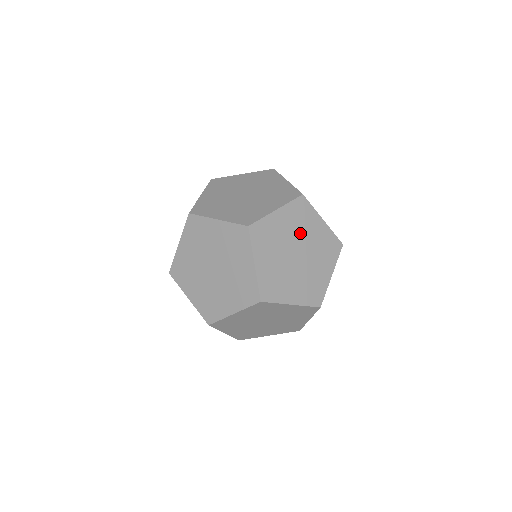
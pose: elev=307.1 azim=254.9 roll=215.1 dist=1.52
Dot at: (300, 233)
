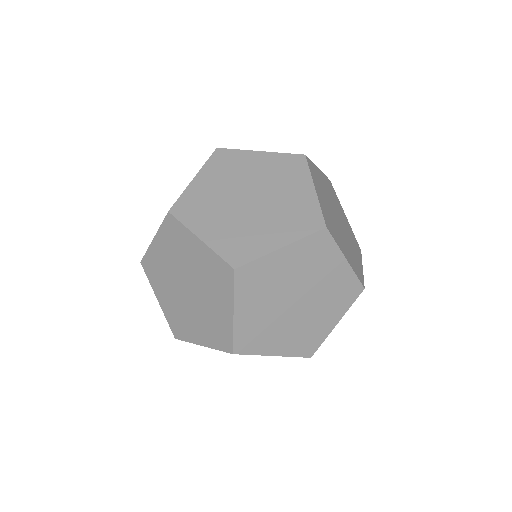
Dot at: (308, 276)
